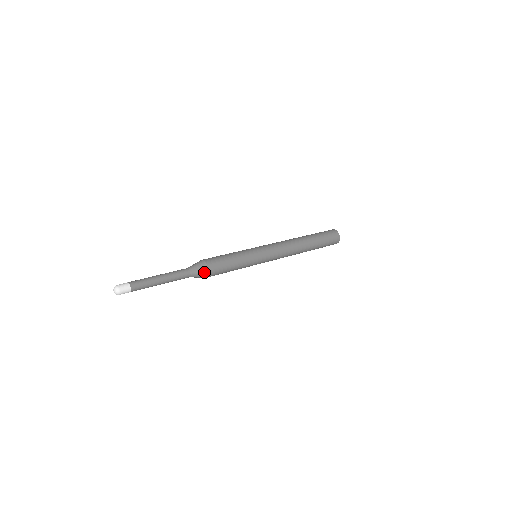
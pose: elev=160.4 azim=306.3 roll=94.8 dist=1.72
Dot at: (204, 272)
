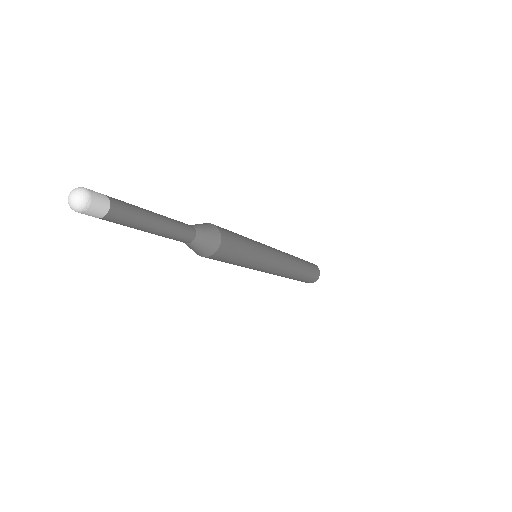
Dot at: (209, 226)
